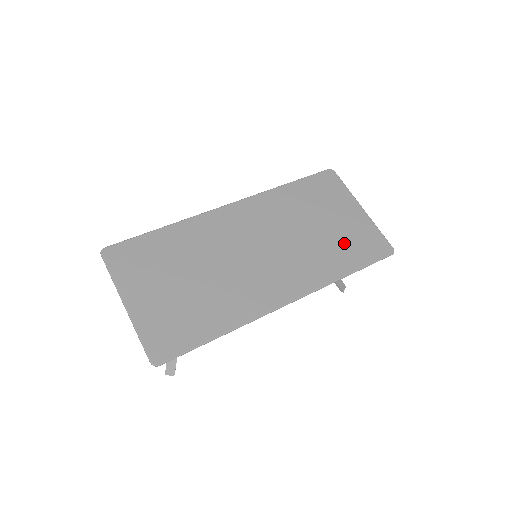
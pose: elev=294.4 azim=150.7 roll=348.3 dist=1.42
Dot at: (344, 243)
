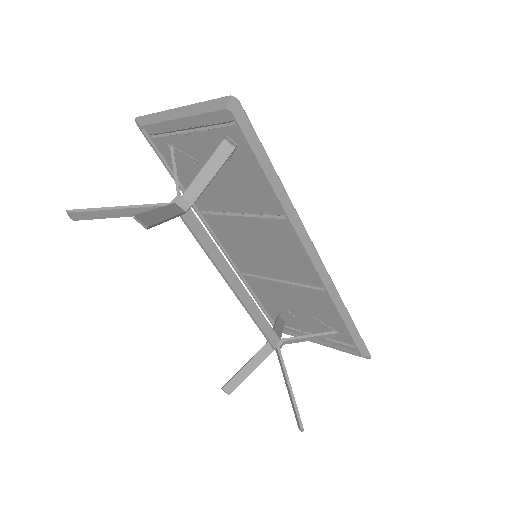
Dot at: (326, 319)
